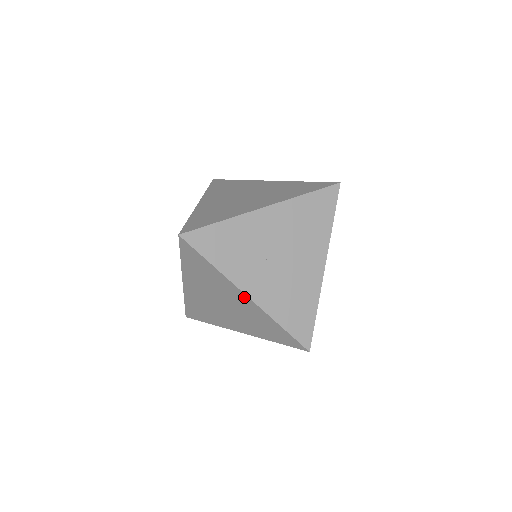
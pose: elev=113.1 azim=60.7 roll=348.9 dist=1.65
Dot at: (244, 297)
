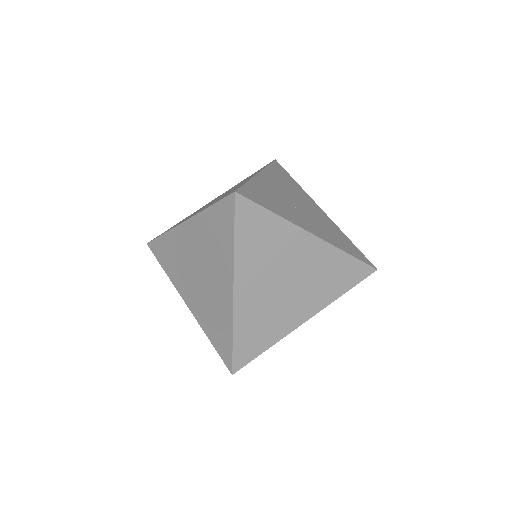
Dot at: (310, 240)
